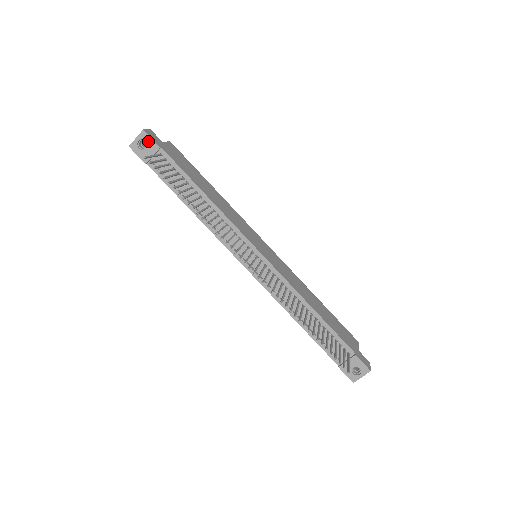
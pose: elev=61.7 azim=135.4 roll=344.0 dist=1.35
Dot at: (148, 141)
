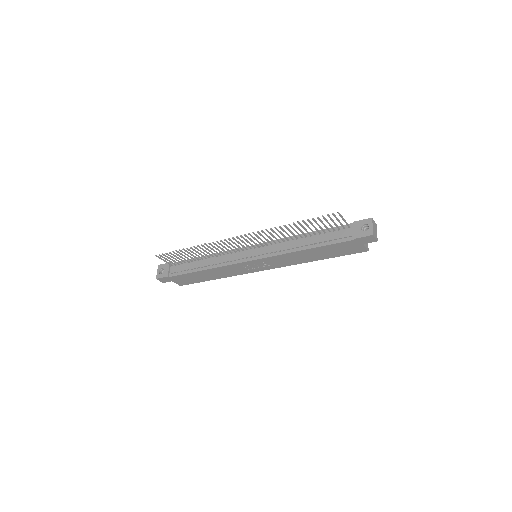
Dot at: (163, 267)
